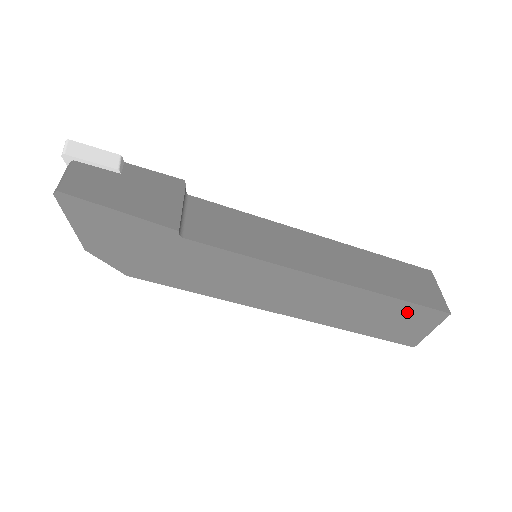
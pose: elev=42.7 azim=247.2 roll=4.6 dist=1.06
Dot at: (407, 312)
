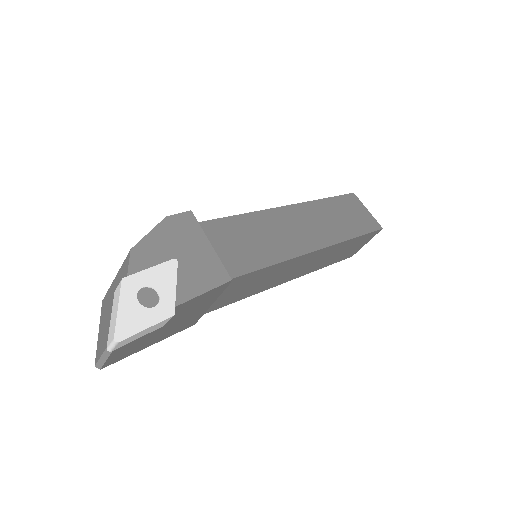
Dot at: occluded
